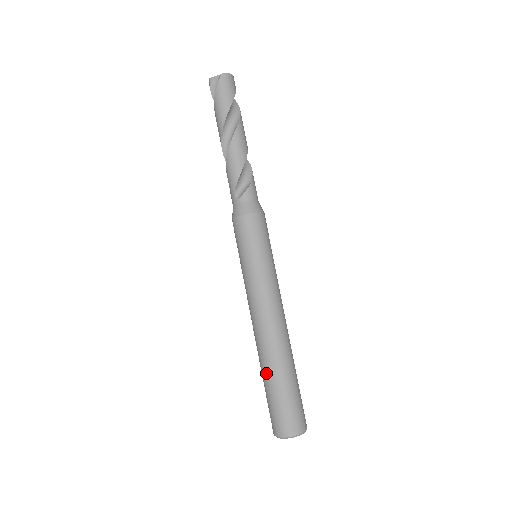
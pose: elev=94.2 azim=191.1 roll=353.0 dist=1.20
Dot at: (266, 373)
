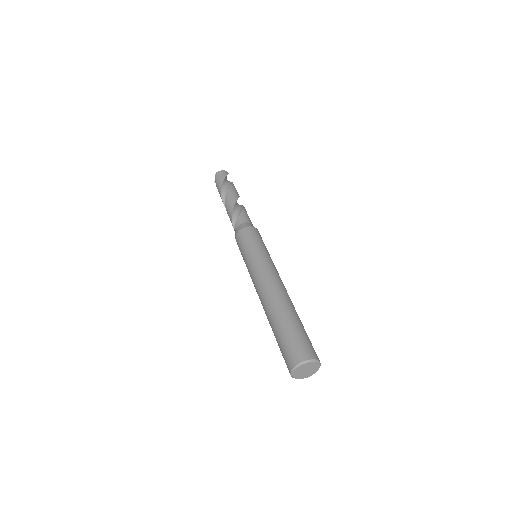
Dot at: occluded
